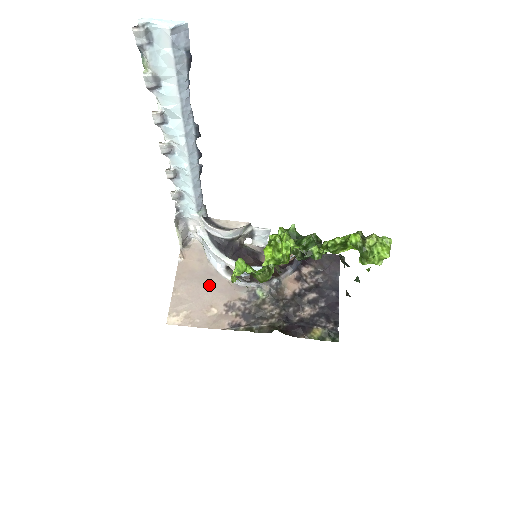
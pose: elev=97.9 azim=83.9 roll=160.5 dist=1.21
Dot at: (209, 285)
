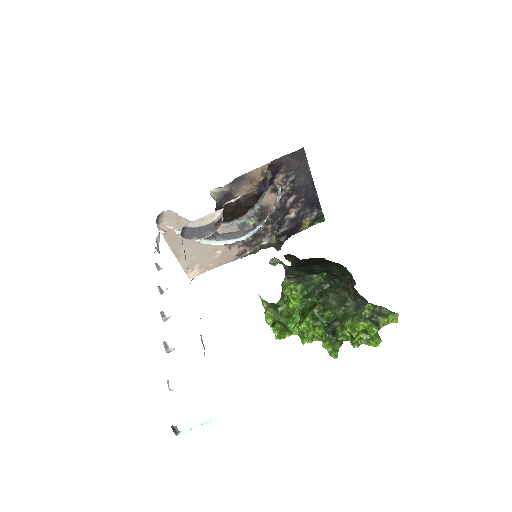
Dot at: occluded
